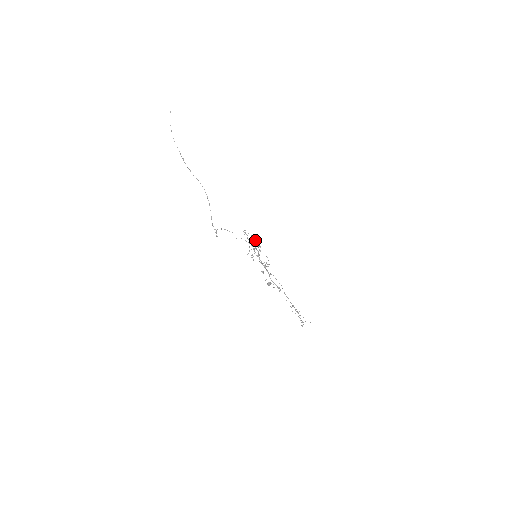
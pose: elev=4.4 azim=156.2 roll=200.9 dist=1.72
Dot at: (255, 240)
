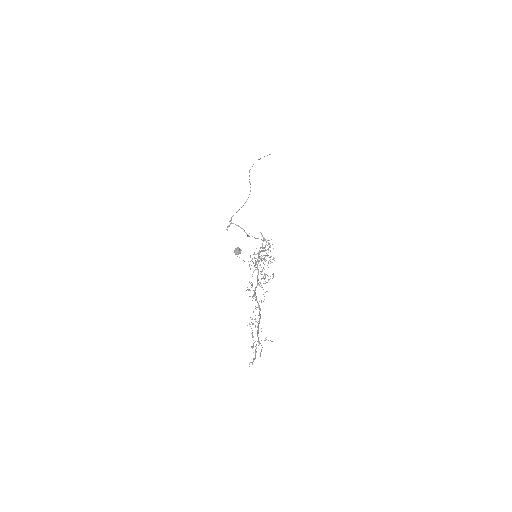
Dot at: (270, 247)
